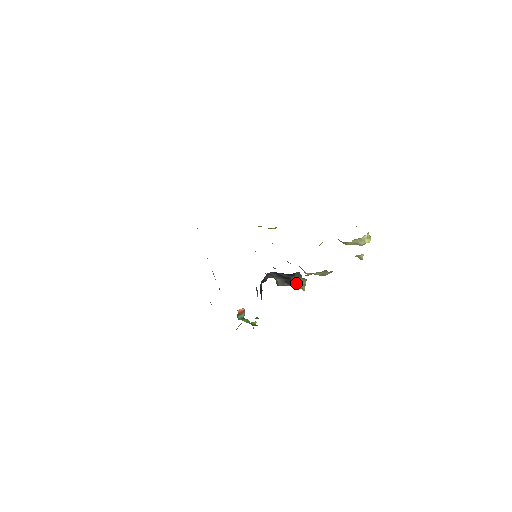
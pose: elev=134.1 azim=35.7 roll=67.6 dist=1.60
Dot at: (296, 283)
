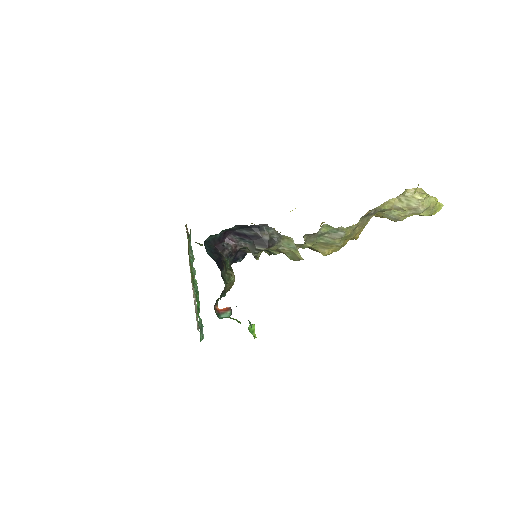
Dot at: (290, 254)
